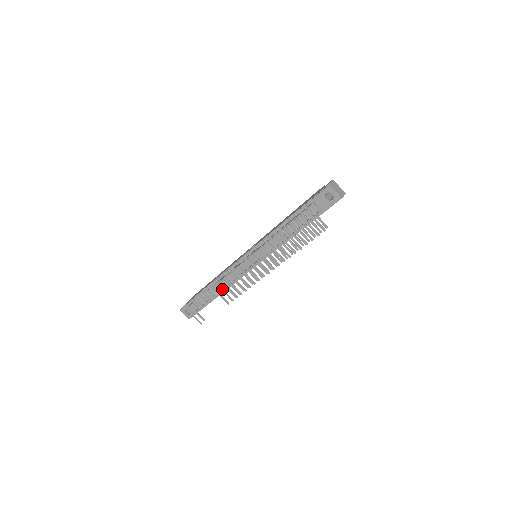
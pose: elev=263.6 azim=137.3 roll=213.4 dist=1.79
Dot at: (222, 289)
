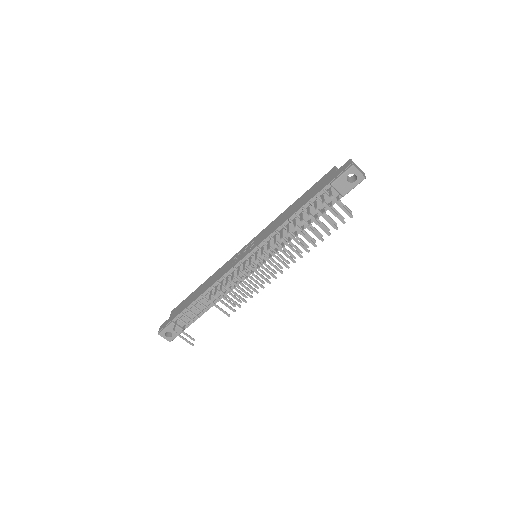
Dot at: (221, 301)
